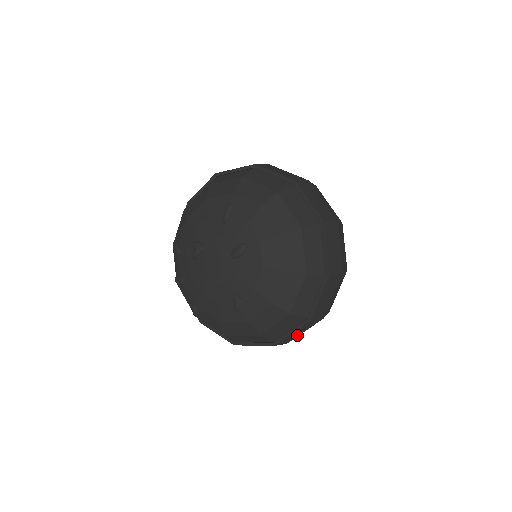
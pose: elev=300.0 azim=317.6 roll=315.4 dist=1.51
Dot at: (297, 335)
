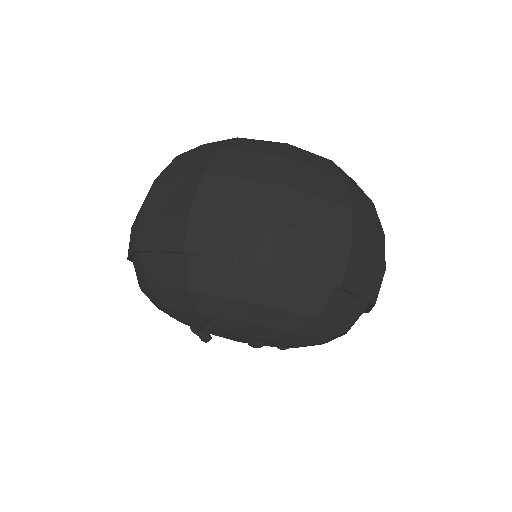
Dot at: occluded
